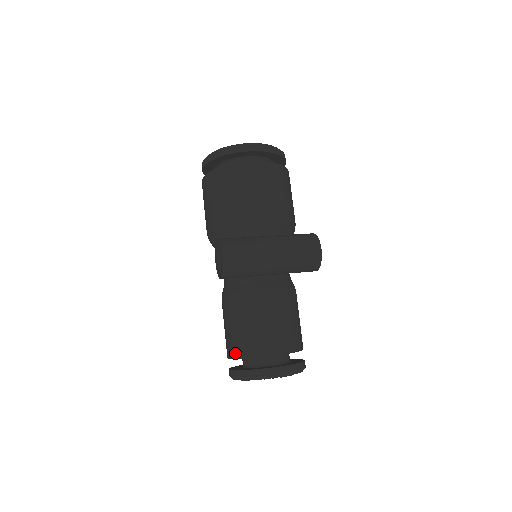
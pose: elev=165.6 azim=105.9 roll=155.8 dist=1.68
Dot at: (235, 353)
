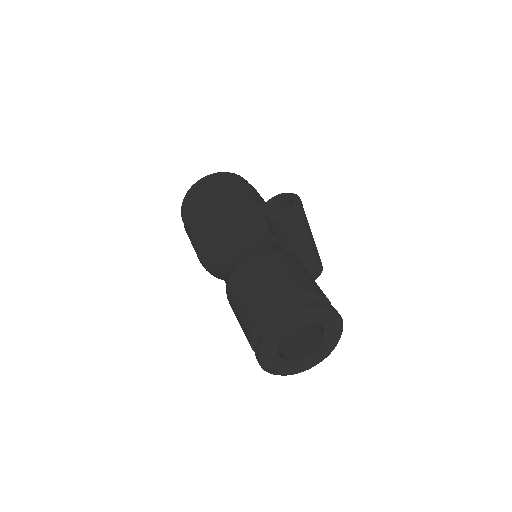
Dot at: (298, 289)
